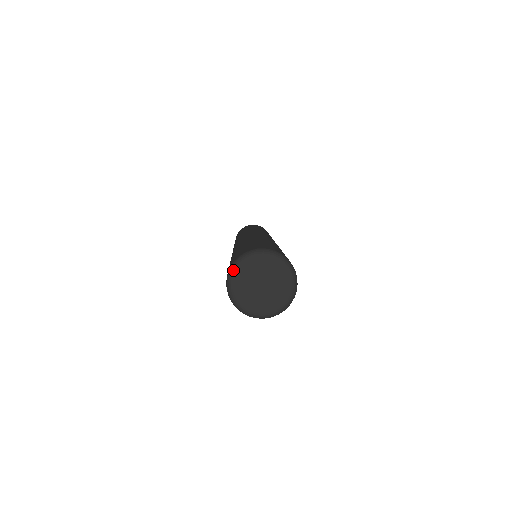
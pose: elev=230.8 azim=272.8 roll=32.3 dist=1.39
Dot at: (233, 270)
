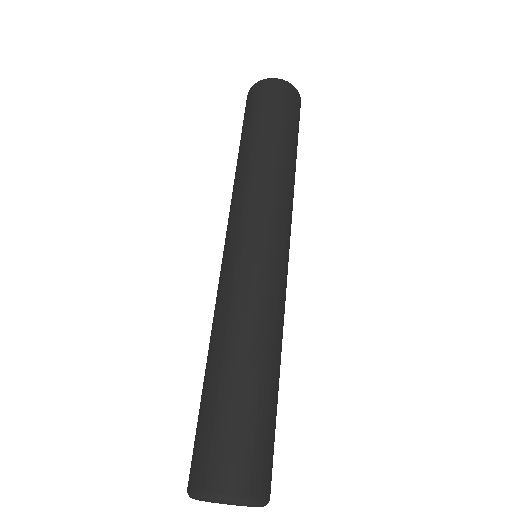
Dot at: (190, 497)
